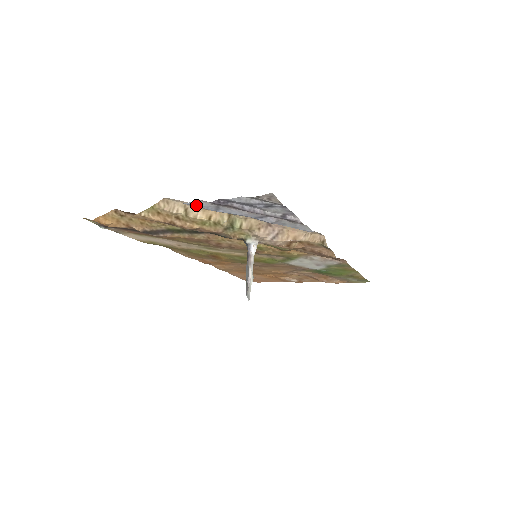
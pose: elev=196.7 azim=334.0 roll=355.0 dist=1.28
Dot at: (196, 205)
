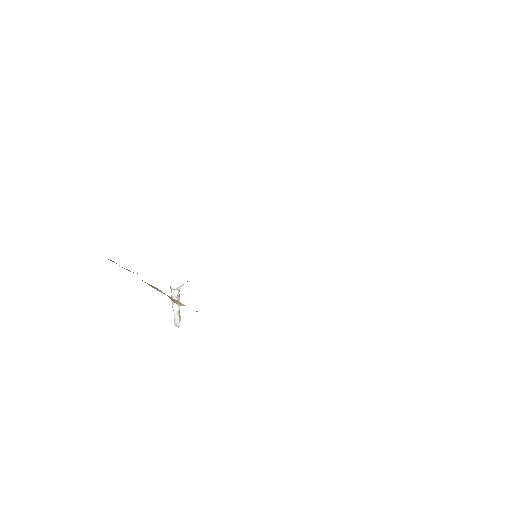
Dot at: occluded
